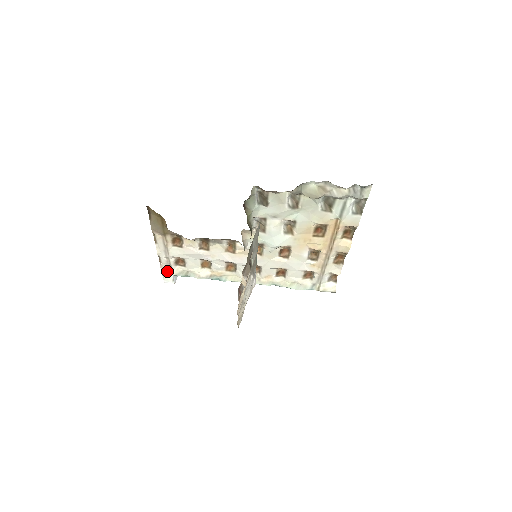
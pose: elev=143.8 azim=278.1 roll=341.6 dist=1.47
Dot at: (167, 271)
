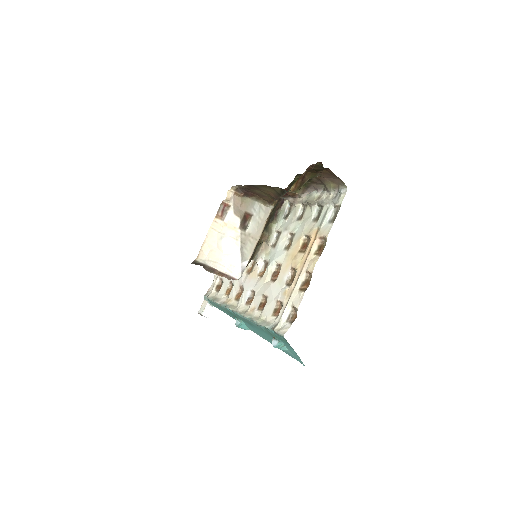
Dot at: (208, 295)
